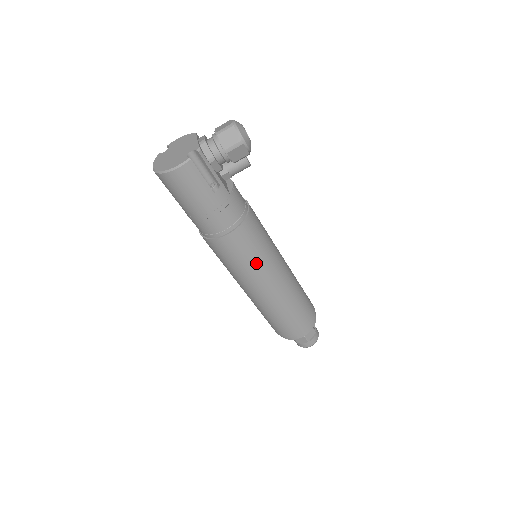
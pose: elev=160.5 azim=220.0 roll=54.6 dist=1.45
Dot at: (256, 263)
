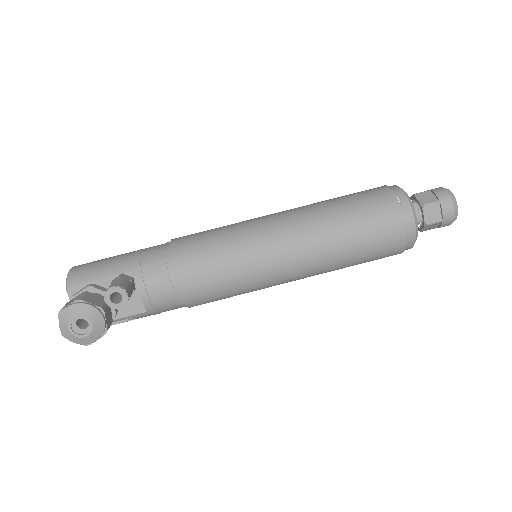
Dot at: occluded
